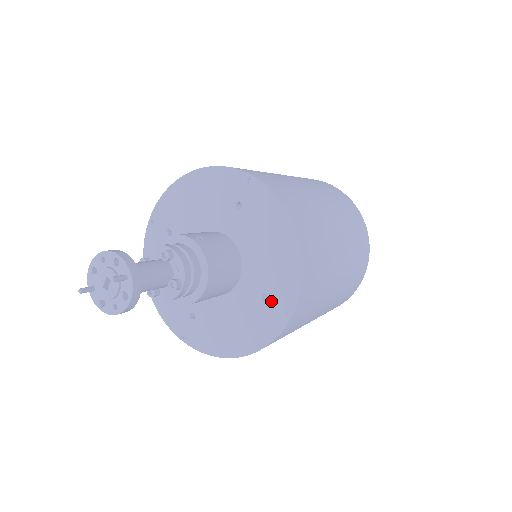
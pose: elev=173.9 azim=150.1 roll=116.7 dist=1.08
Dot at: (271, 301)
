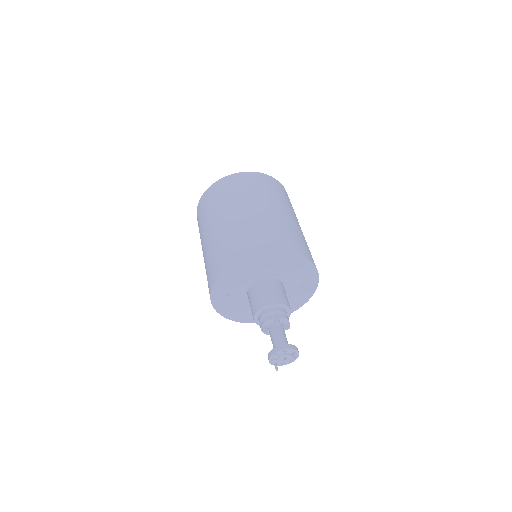
Dot at: (305, 285)
